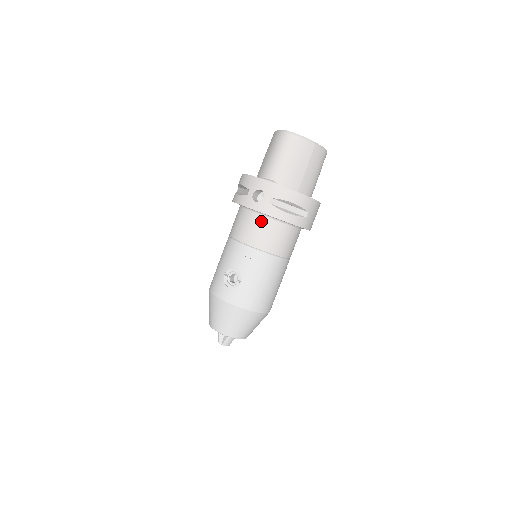
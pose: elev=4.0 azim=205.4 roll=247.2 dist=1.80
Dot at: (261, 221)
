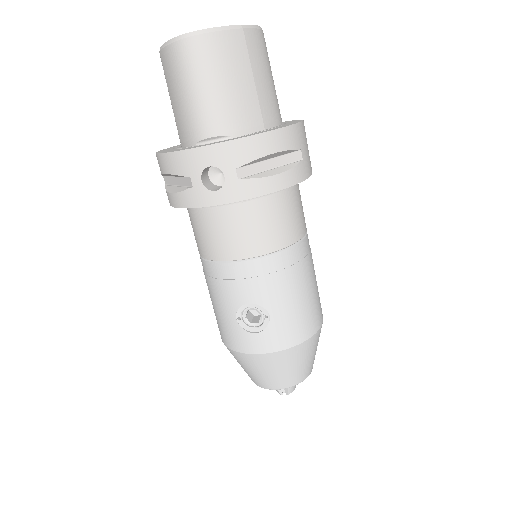
Dot at: (241, 212)
